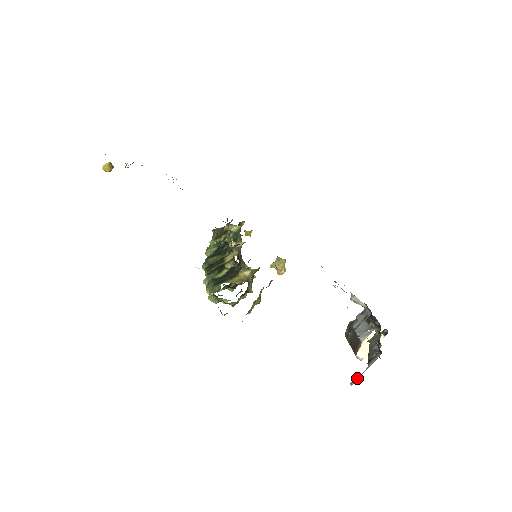
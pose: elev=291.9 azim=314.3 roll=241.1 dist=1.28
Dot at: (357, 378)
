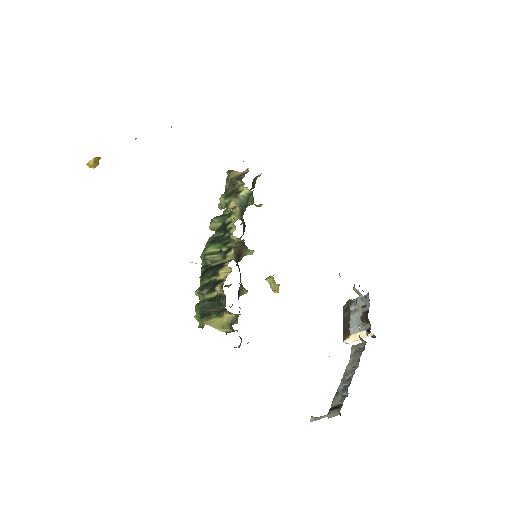
Dot at: (317, 418)
